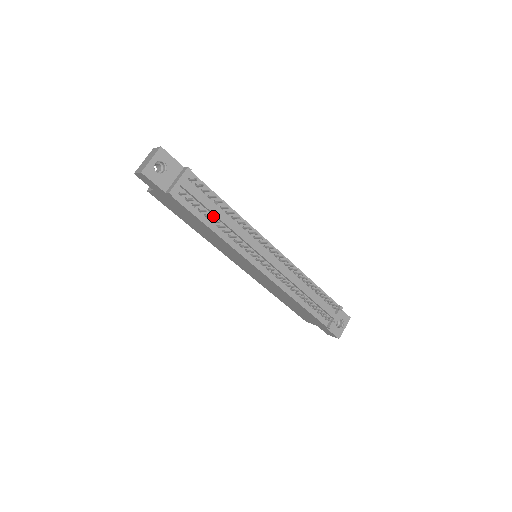
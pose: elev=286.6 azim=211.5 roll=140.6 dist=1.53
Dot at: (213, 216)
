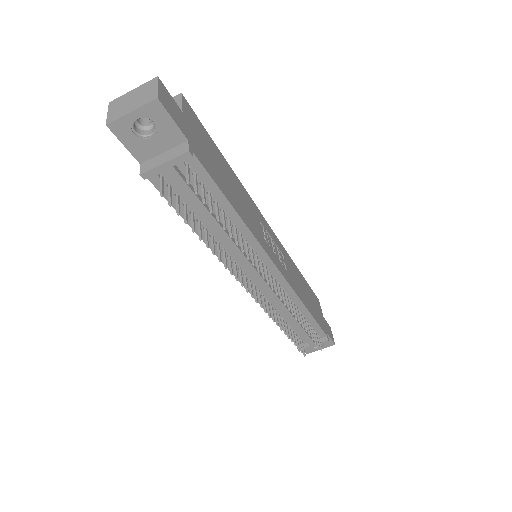
Dot at: (193, 231)
